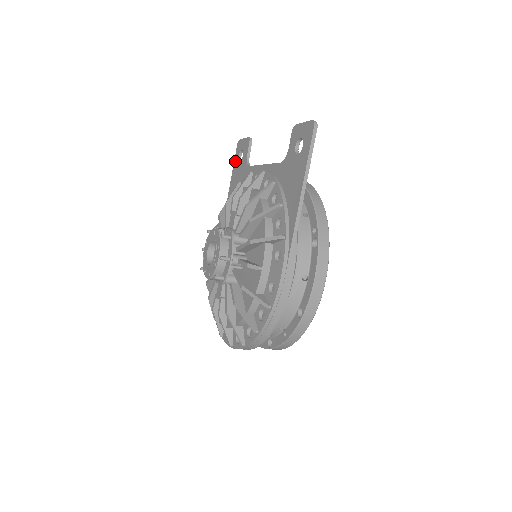
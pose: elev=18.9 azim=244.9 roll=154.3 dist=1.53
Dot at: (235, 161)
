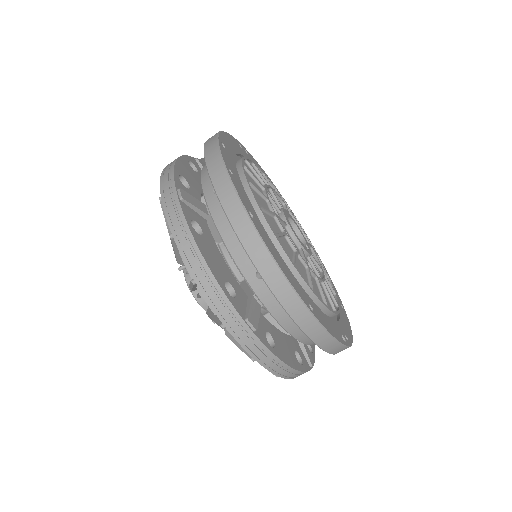
Dot at: occluded
